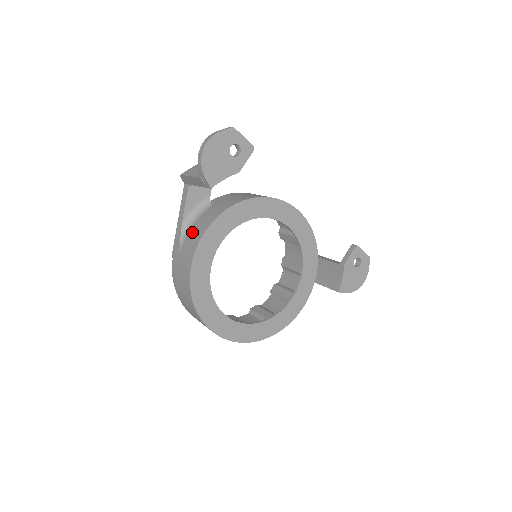
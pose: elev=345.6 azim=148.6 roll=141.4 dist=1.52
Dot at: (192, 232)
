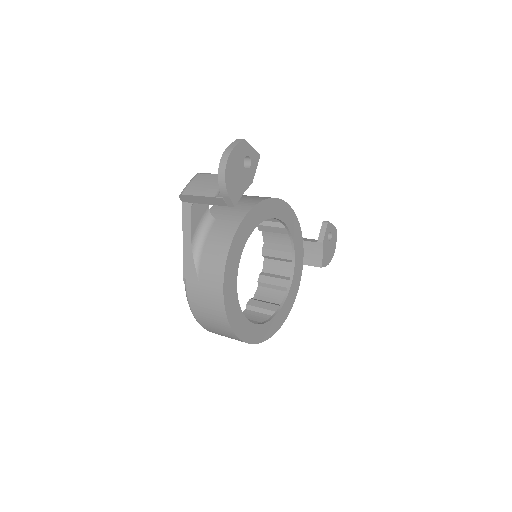
Dot at: (208, 252)
